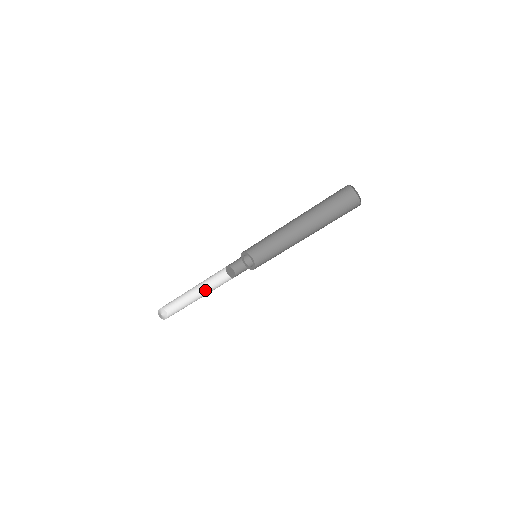
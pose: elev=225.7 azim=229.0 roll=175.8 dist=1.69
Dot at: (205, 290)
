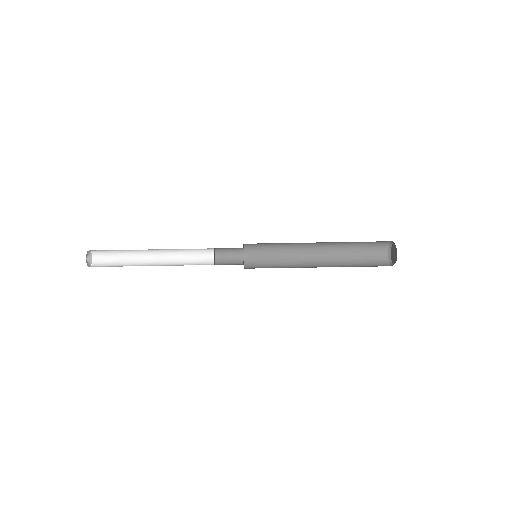
Dot at: (165, 253)
